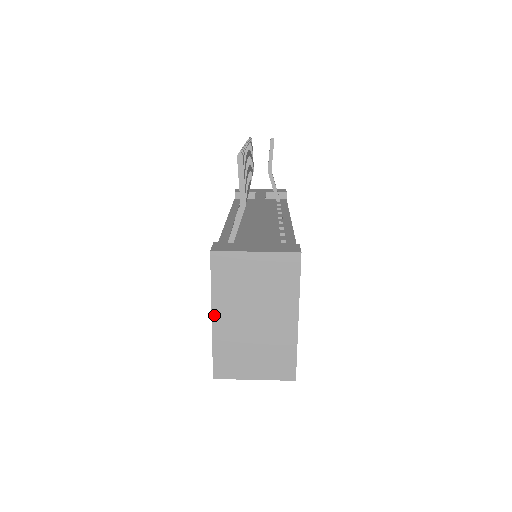
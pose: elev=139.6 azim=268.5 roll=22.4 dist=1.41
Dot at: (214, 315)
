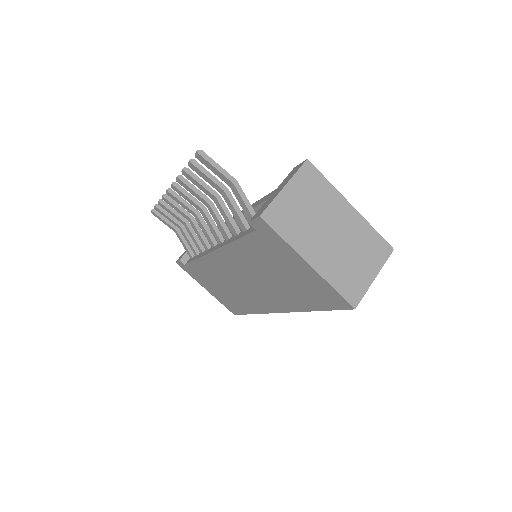
Dot at: (308, 260)
